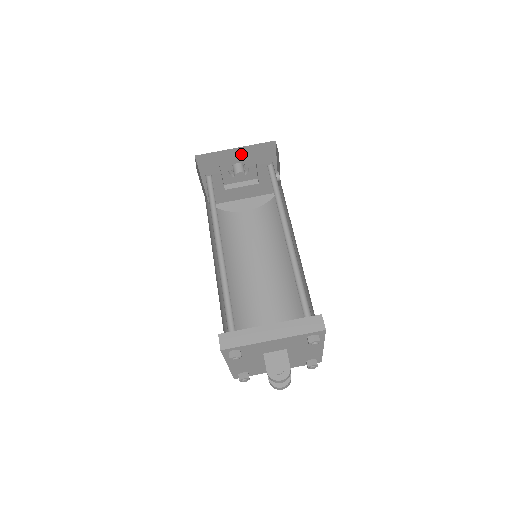
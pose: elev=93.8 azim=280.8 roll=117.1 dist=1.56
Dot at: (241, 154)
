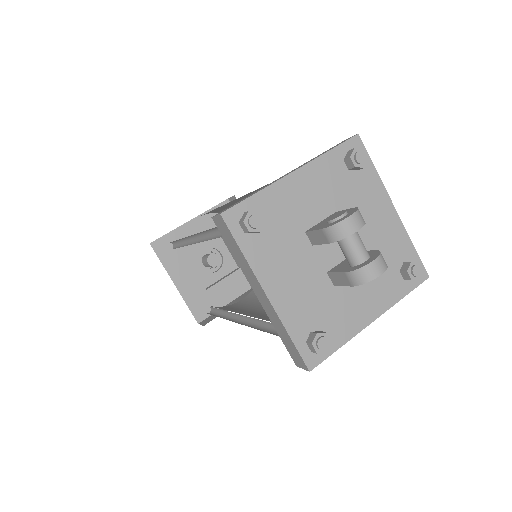
Dot at: (200, 228)
